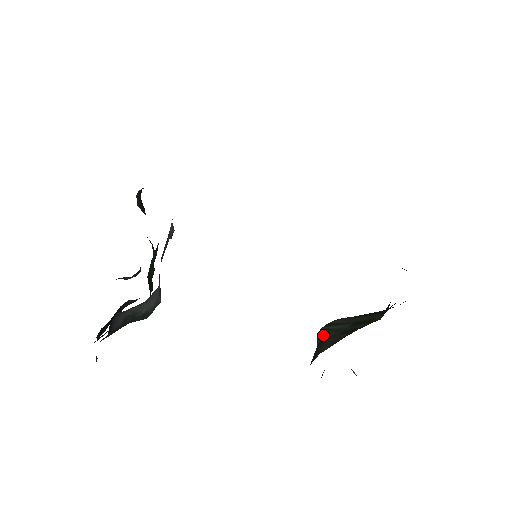
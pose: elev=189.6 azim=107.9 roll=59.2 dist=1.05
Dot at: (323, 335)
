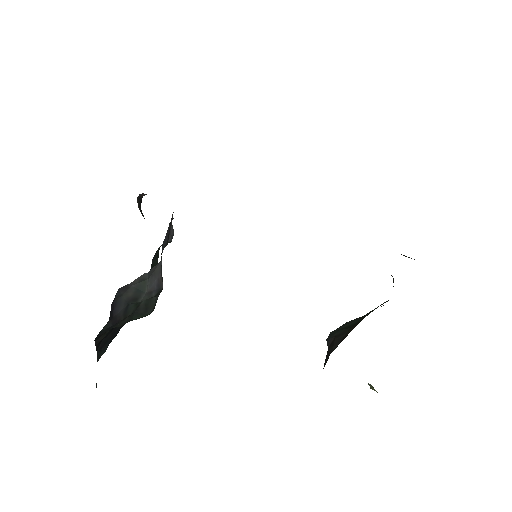
Dot at: (332, 337)
